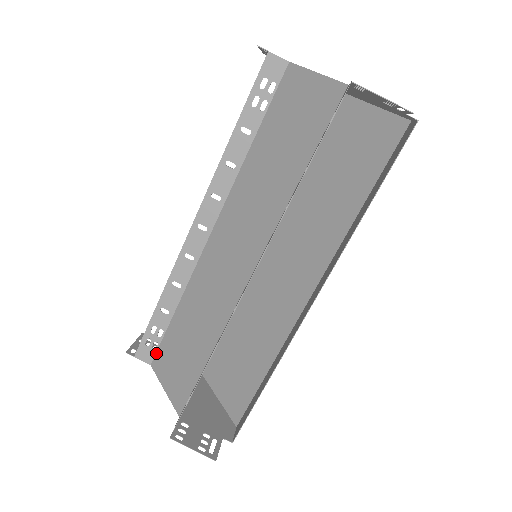
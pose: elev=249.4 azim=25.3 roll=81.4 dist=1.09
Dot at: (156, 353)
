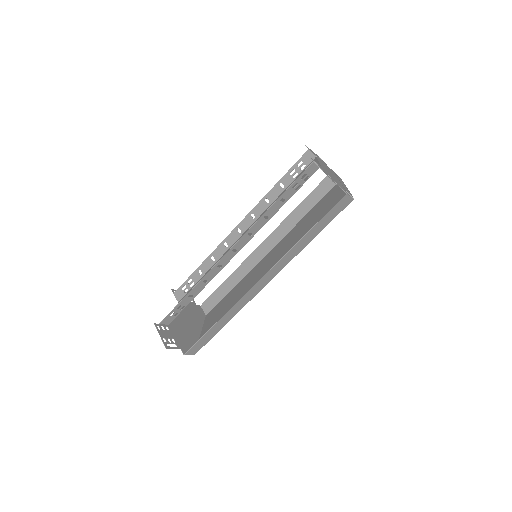
Dot at: (184, 296)
